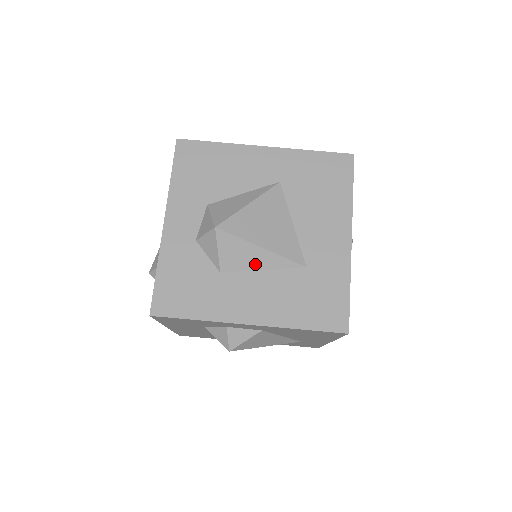
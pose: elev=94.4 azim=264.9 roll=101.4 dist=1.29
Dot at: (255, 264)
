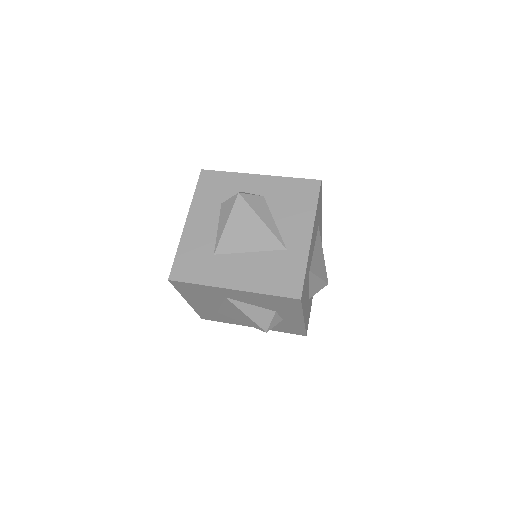
Dot at: occluded
